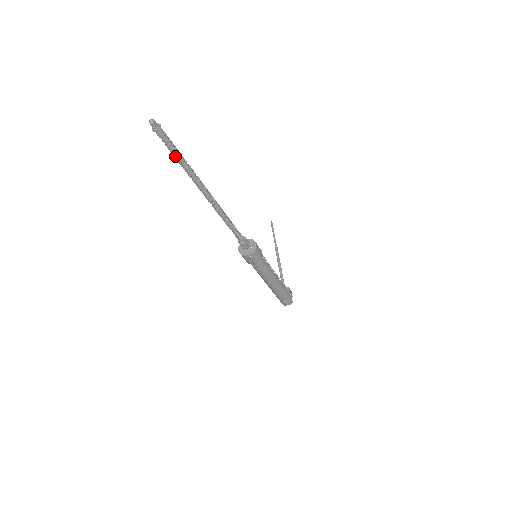
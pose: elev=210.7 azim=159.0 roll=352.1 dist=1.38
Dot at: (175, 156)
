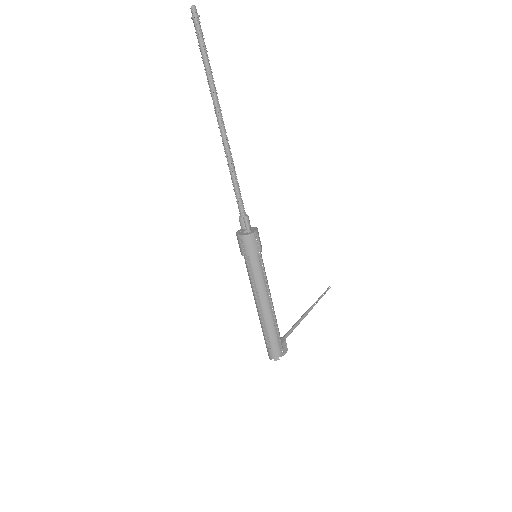
Dot at: (203, 59)
